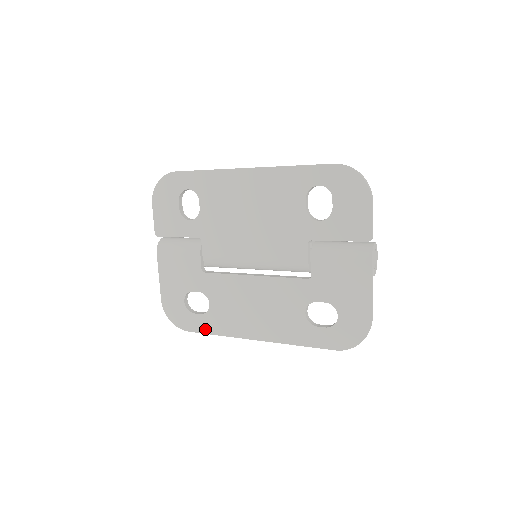
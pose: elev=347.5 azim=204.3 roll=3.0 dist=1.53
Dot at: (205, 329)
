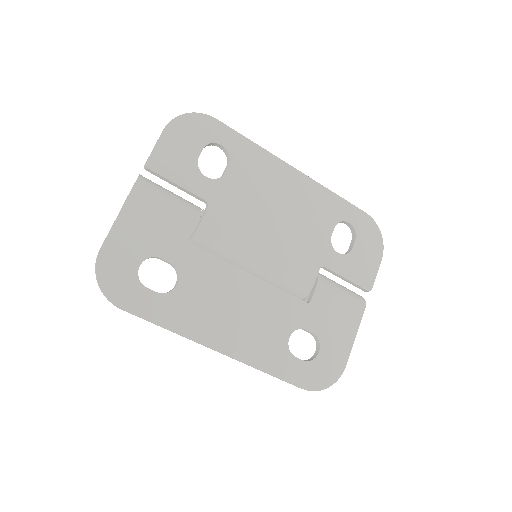
Dot at: (152, 314)
